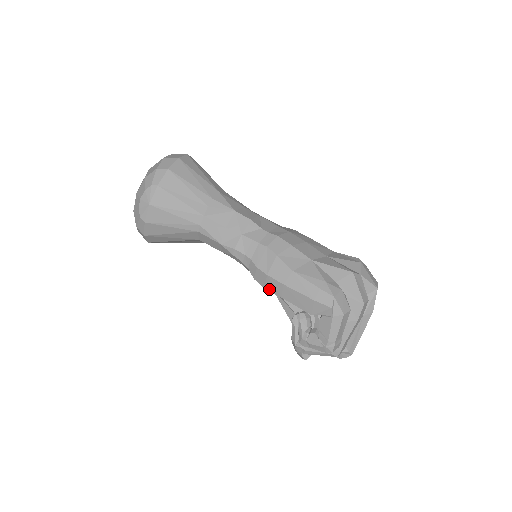
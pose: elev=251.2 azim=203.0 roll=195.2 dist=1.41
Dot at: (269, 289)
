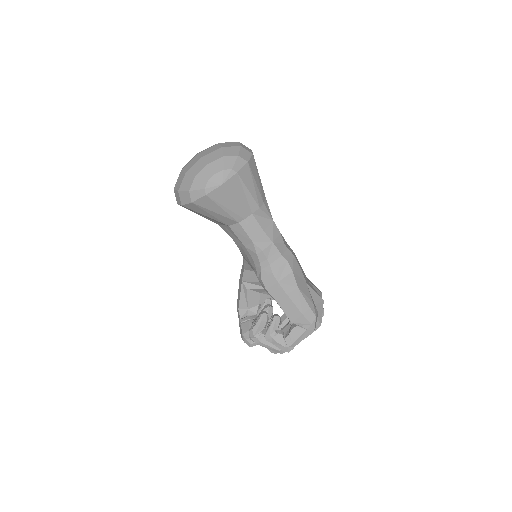
Dot at: (270, 292)
